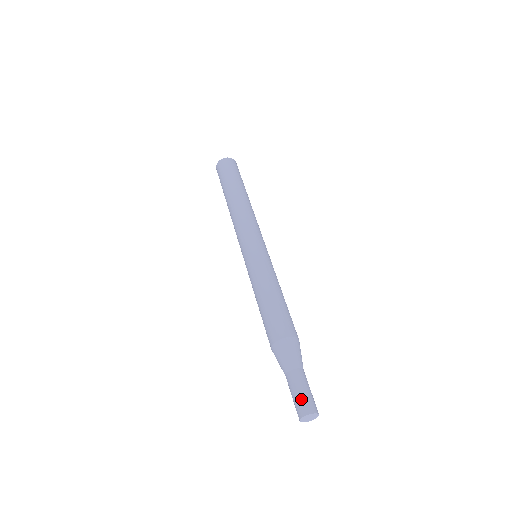
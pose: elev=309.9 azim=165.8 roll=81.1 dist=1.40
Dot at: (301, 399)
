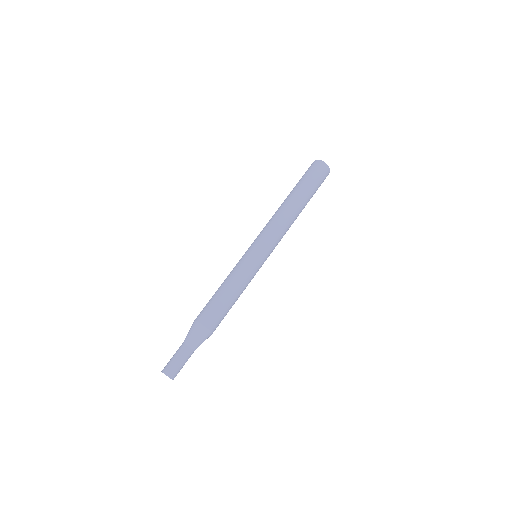
Dot at: (177, 367)
